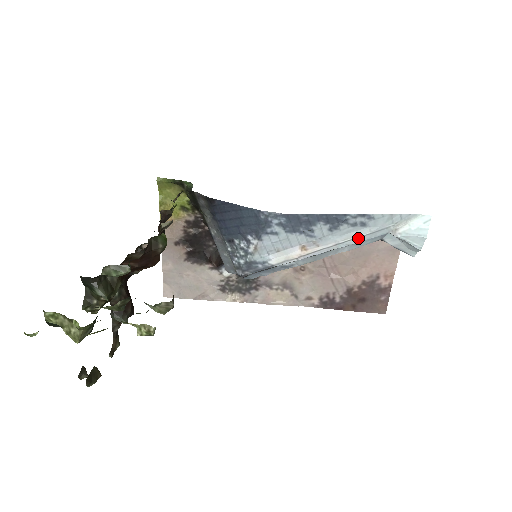
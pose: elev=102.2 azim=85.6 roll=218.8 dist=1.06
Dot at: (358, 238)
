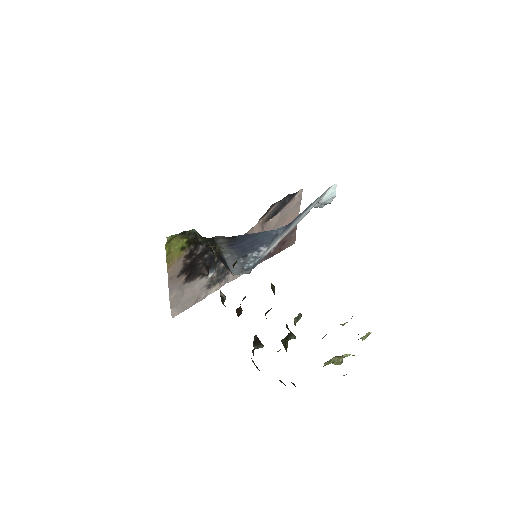
Dot at: (306, 214)
